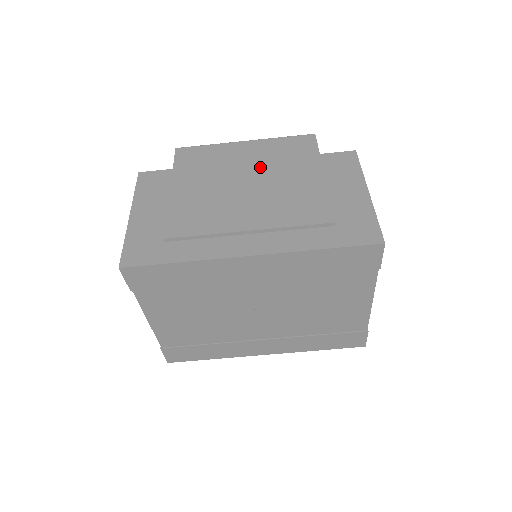
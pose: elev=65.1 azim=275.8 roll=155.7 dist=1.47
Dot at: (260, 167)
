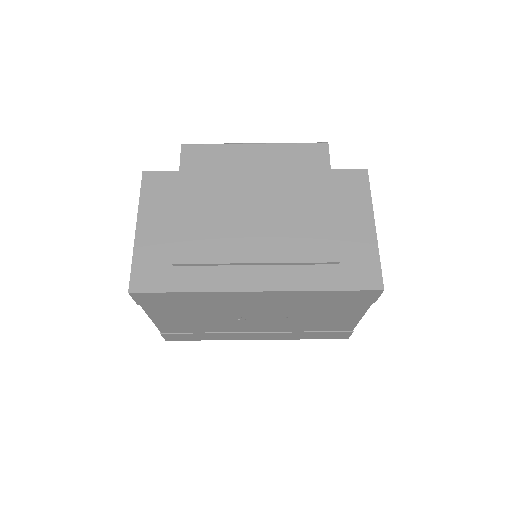
Dot at: (269, 182)
